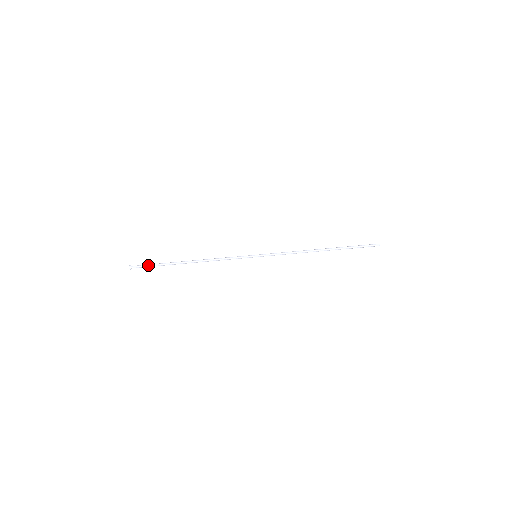
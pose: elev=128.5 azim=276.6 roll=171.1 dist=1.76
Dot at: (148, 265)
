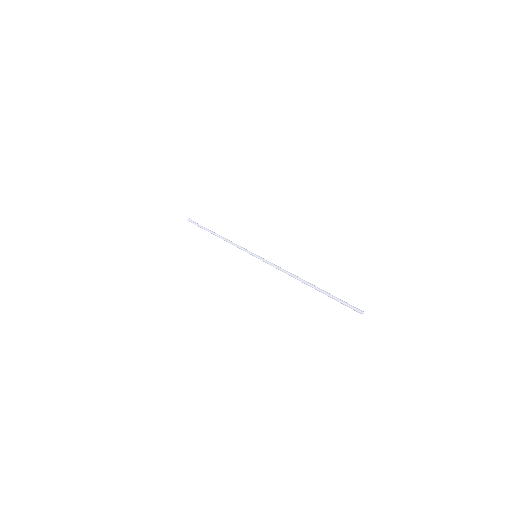
Dot at: (197, 223)
